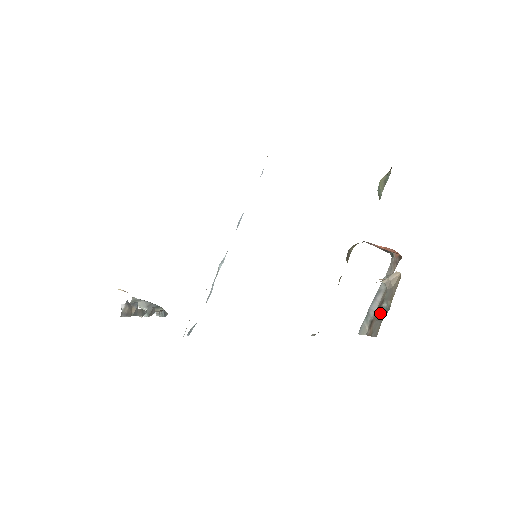
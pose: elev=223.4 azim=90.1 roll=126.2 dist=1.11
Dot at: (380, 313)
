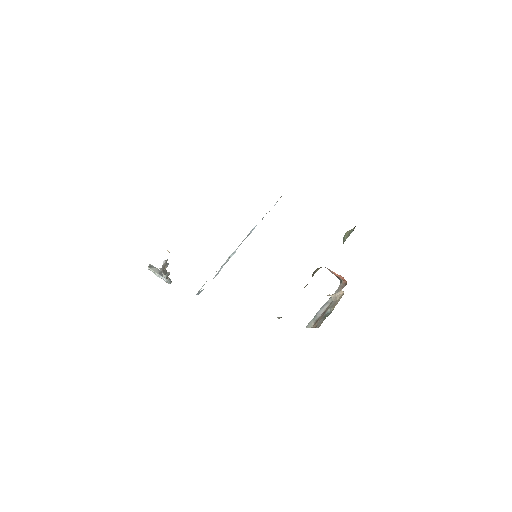
Dot at: (324, 315)
